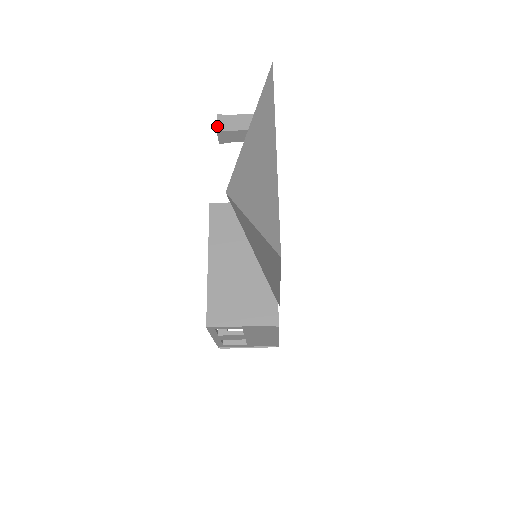
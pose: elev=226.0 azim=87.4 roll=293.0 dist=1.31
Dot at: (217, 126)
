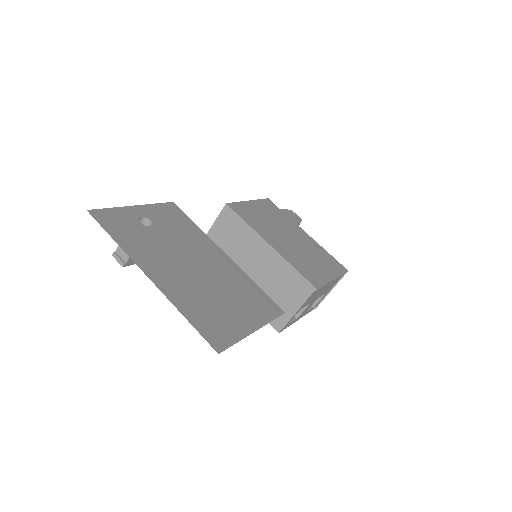
Dot at: (120, 264)
